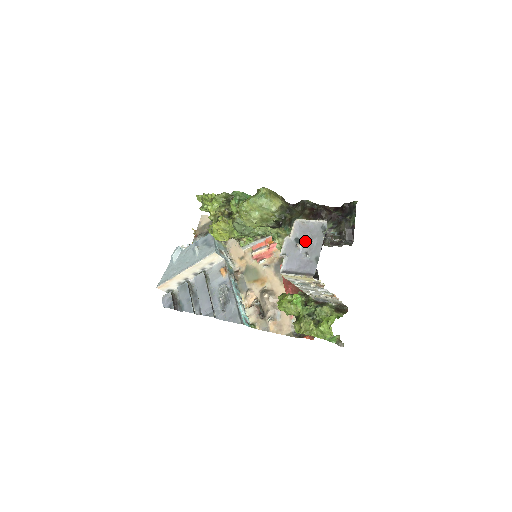
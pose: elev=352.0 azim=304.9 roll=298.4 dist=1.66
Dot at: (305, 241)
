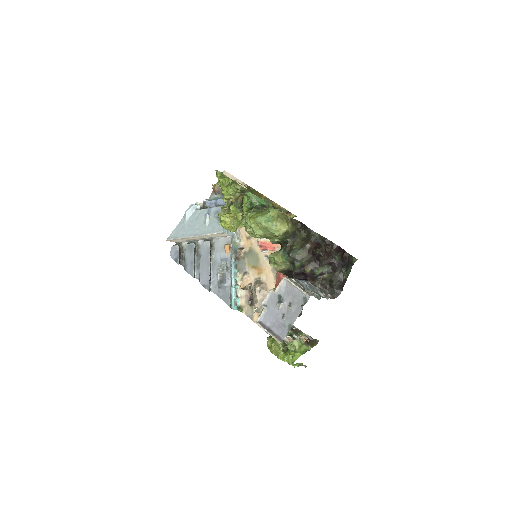
Dot at: (286, 303)
